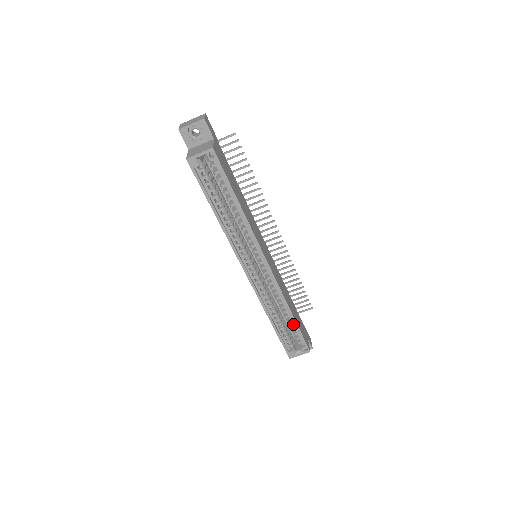
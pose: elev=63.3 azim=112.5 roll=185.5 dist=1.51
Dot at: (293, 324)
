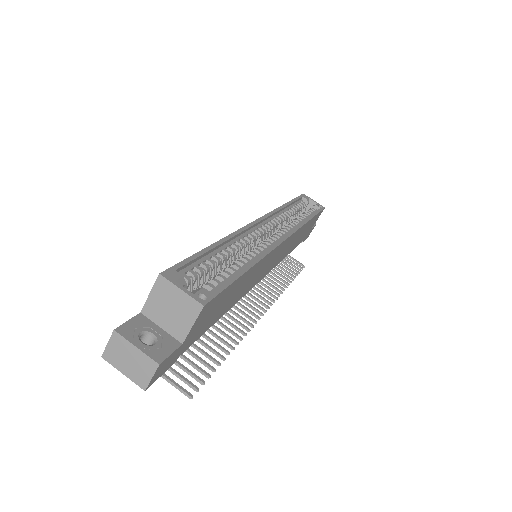
Dot at: (232, 275)
